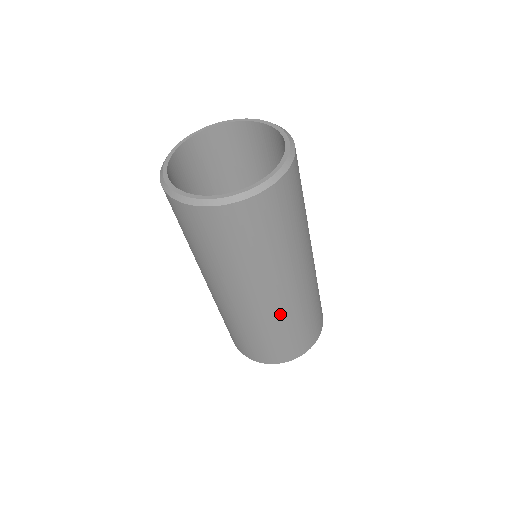
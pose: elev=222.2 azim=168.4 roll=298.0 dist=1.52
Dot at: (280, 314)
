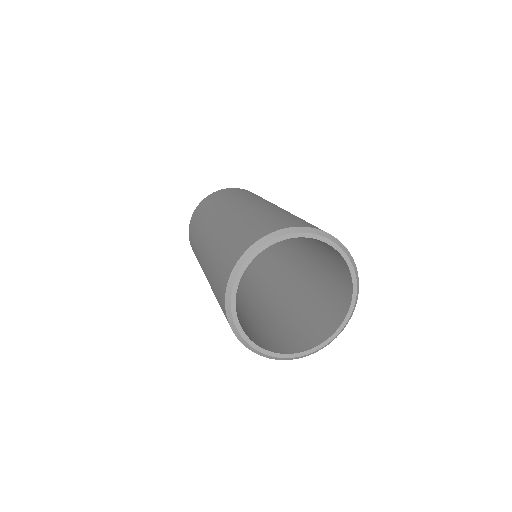
Dot at: occluded
